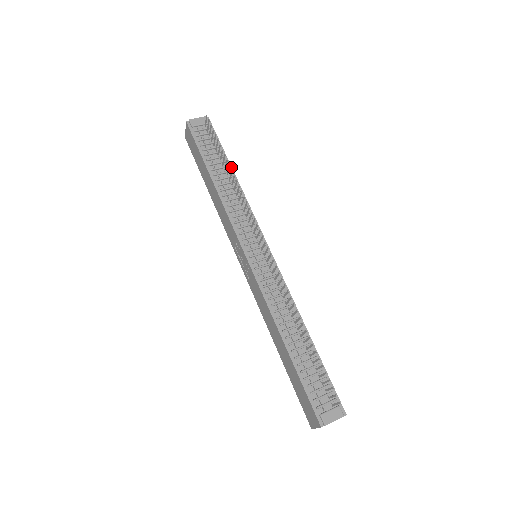
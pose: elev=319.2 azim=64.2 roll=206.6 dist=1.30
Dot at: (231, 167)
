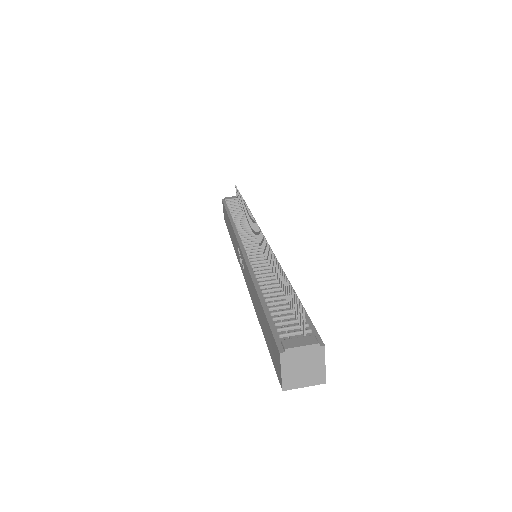
Dot at: occluded
